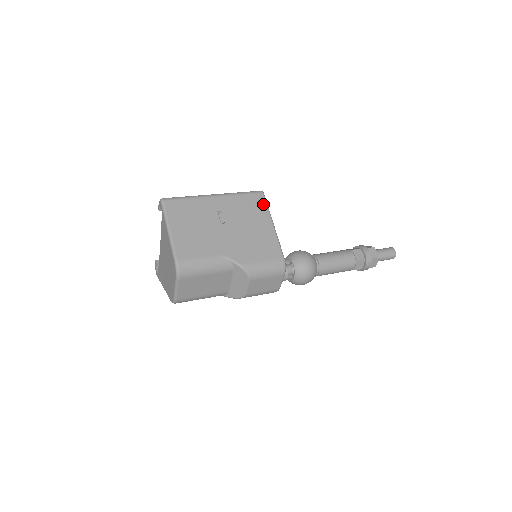
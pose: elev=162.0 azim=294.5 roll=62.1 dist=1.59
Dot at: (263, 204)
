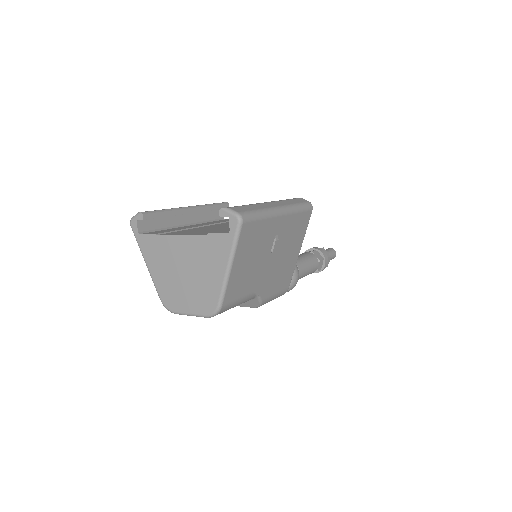
Dot at: (306, 224)
